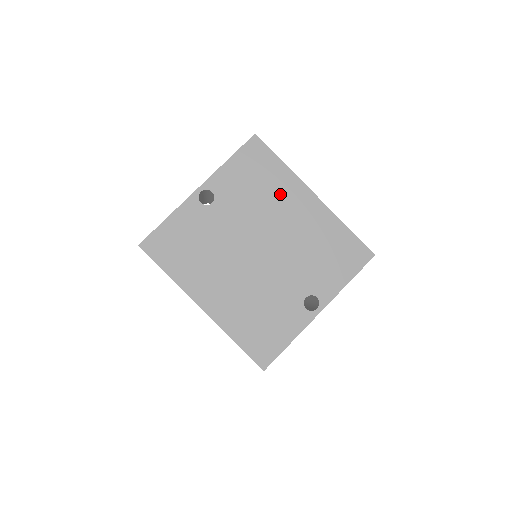
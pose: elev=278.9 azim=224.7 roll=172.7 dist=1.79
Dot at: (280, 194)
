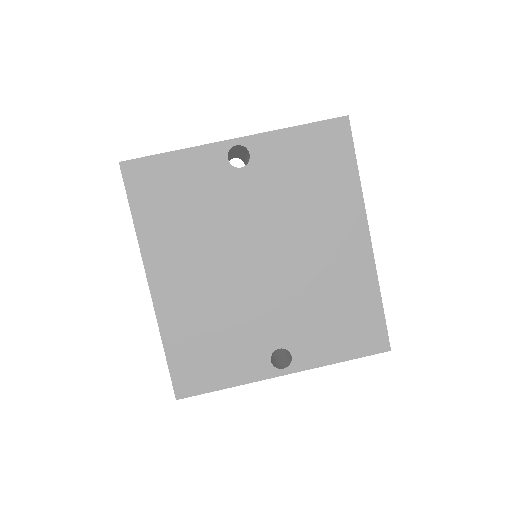
Dot at: (329, 209)
